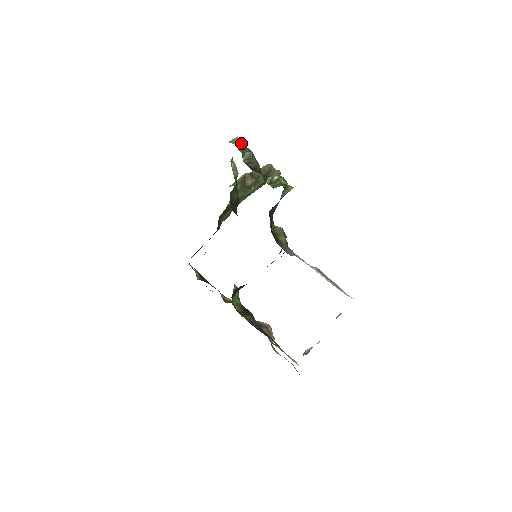
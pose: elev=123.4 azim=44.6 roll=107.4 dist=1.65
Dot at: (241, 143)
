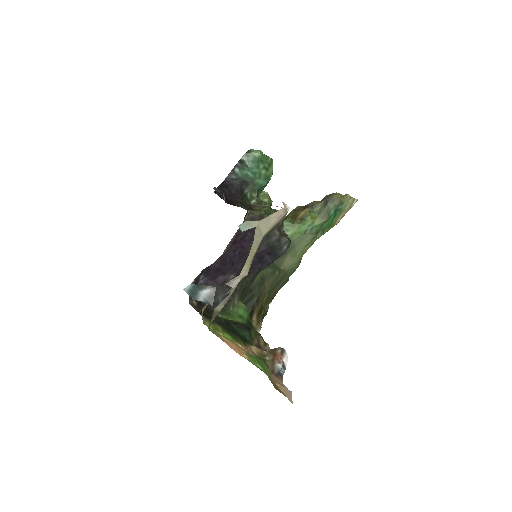
Dot at: occluded
